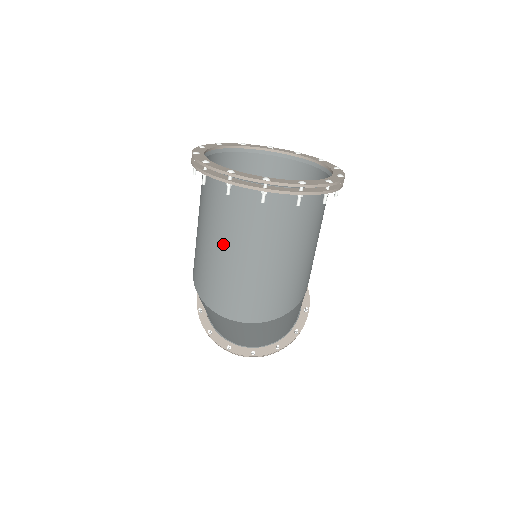
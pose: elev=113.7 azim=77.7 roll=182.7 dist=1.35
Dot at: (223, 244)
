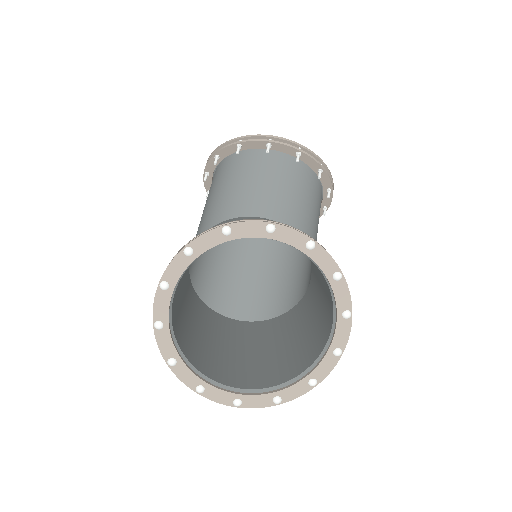
Dot at: (208, 340)
